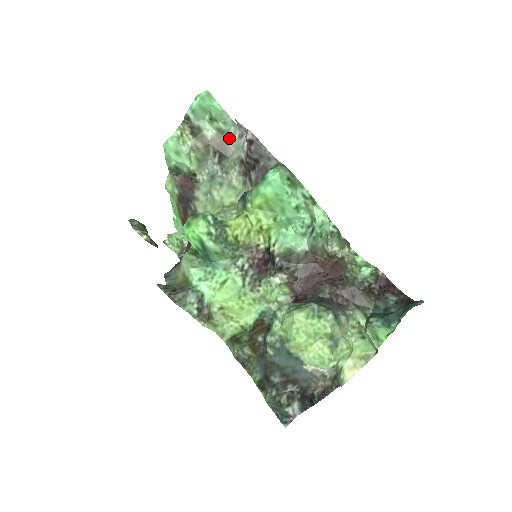
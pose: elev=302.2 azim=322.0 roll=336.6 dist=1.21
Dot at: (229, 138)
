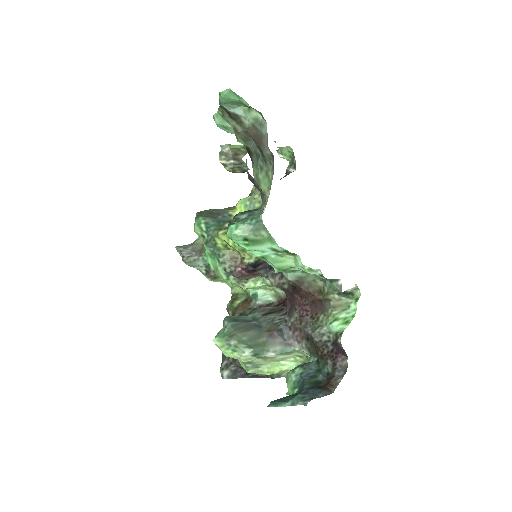
Dot at: (263, 133)
